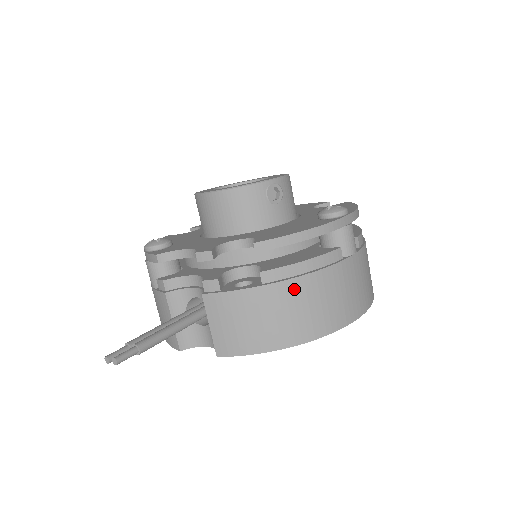
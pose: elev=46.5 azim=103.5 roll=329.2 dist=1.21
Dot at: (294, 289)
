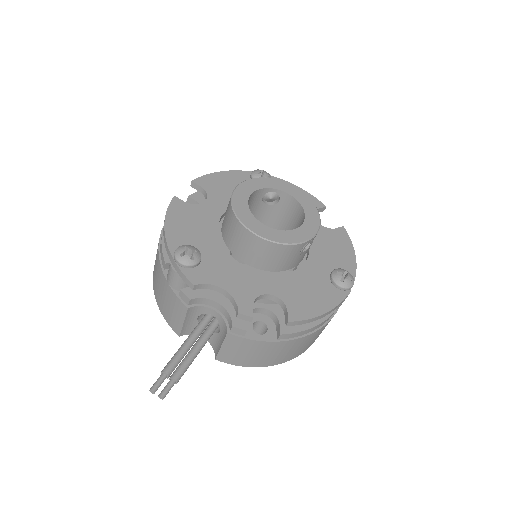
Dot at: (296, 343)
